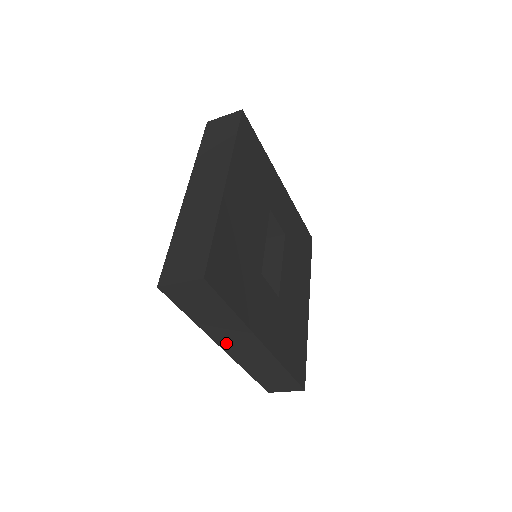
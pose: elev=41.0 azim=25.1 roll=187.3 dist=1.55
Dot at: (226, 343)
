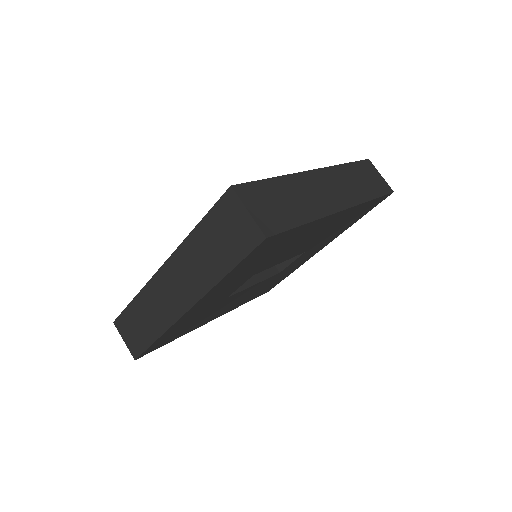
Dot at: (172, 270)
